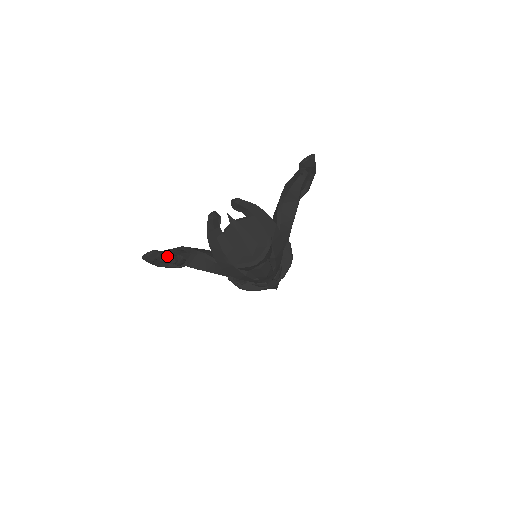
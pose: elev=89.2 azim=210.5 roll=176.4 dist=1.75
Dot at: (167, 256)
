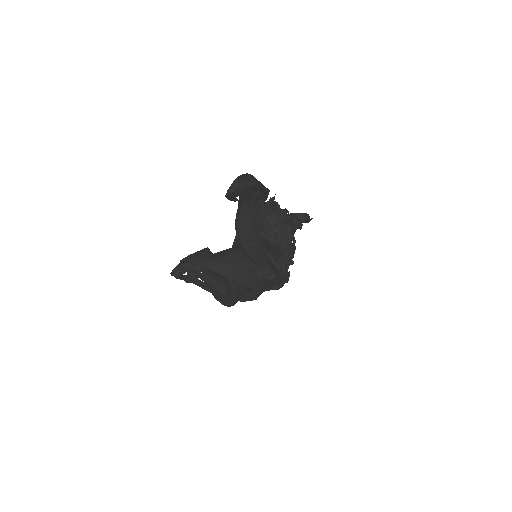
Dot at: occluded
